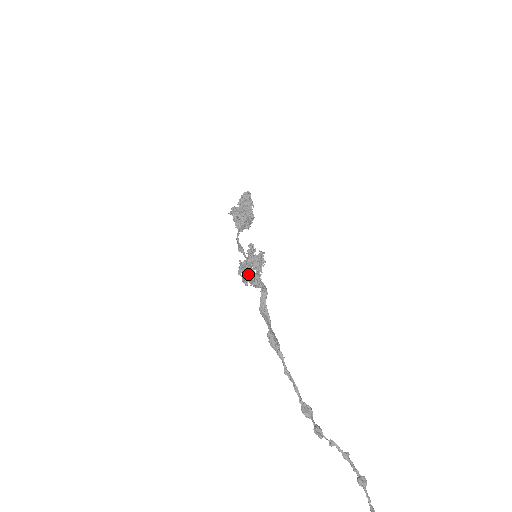
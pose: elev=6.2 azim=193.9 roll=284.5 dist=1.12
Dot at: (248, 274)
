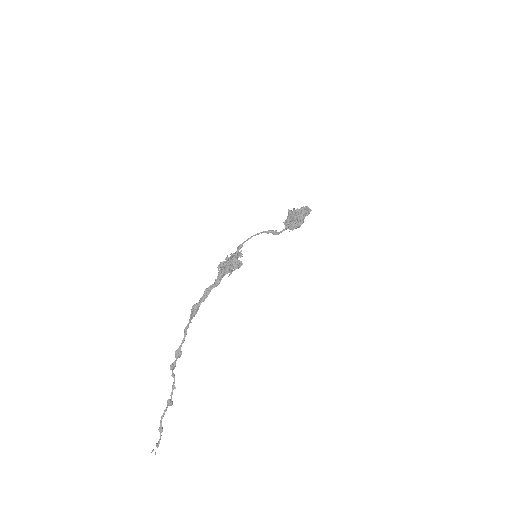
Dot at: (223, 265)
